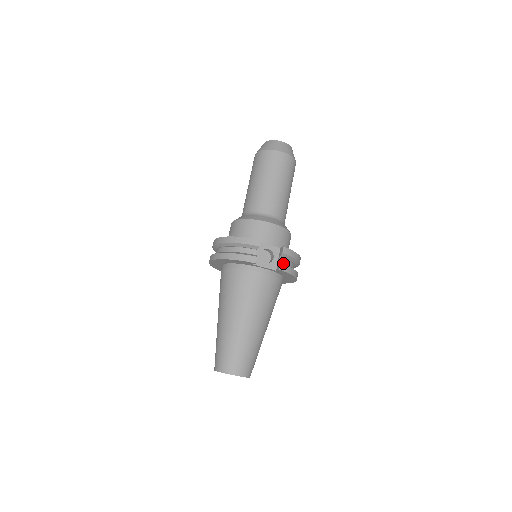
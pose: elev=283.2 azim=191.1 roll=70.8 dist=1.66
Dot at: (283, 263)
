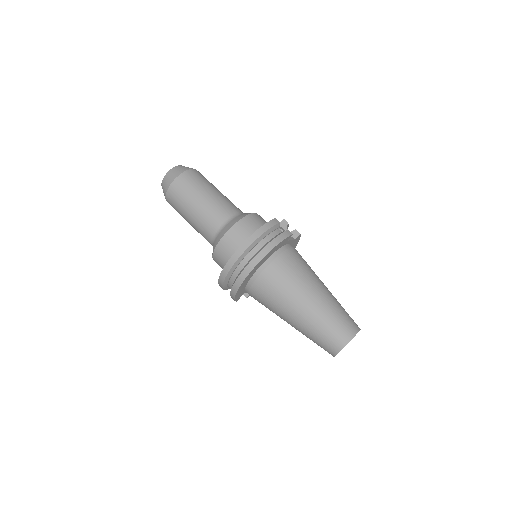
Dot at: (293, 231)
